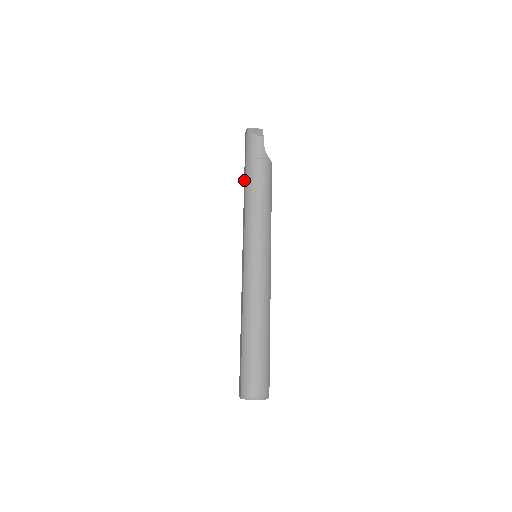
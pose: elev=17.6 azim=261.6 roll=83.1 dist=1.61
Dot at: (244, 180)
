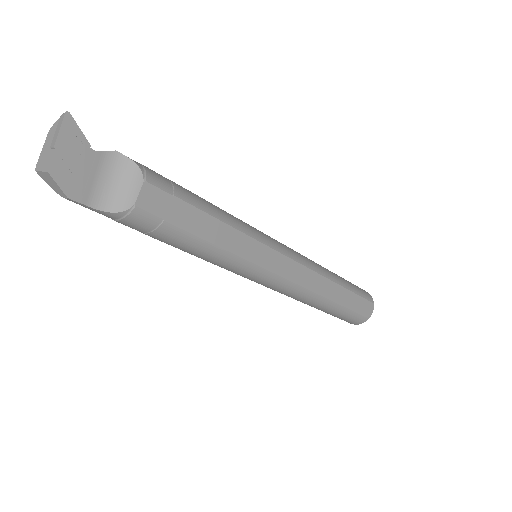
Dot at: occluded
